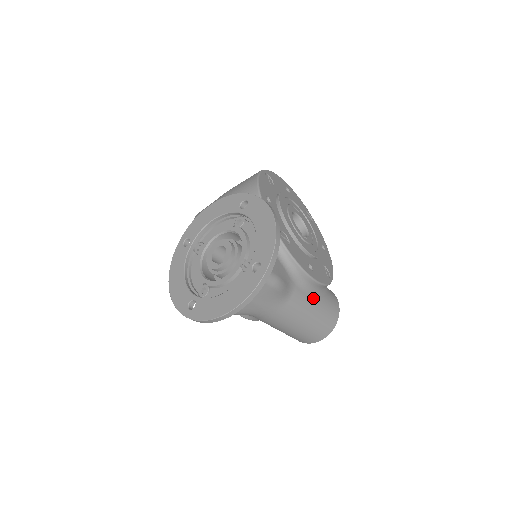
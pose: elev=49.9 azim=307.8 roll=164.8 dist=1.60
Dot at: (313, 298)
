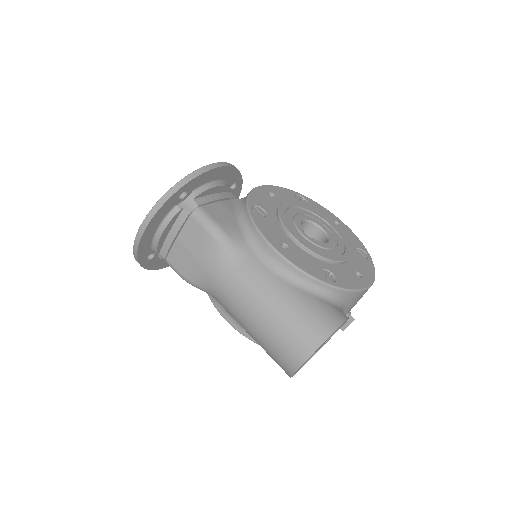
Dot at: (281, 282)
